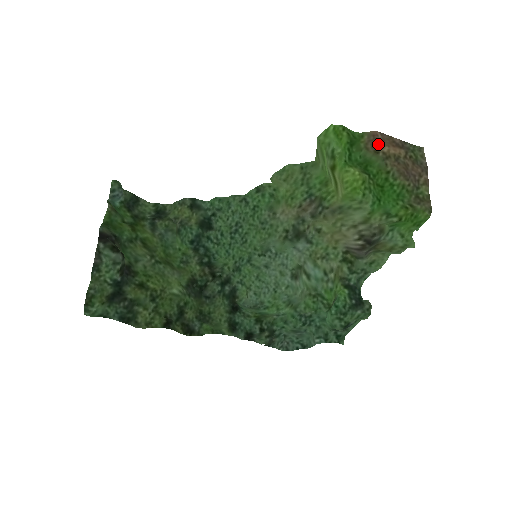
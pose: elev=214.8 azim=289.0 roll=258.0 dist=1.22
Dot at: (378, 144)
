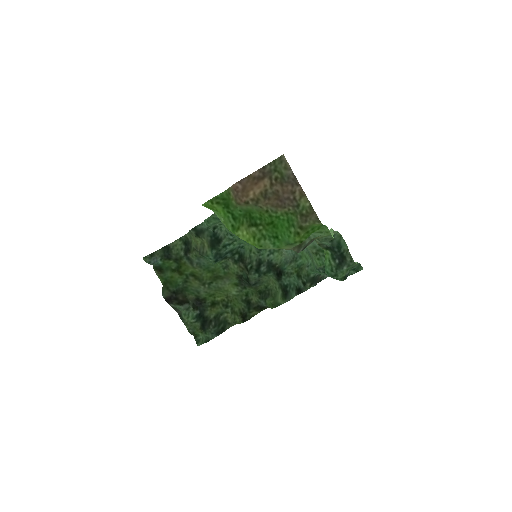
Dot at: (243, 195)
